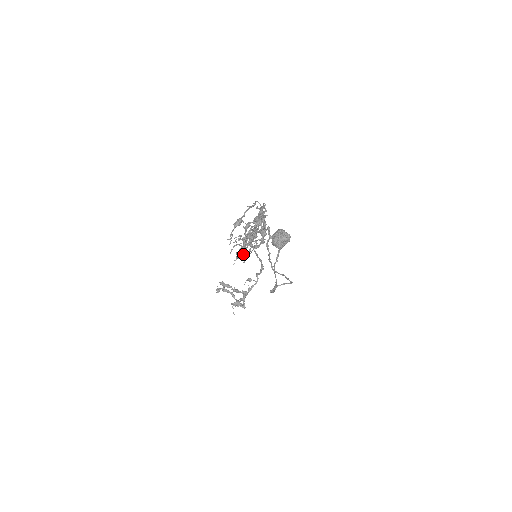
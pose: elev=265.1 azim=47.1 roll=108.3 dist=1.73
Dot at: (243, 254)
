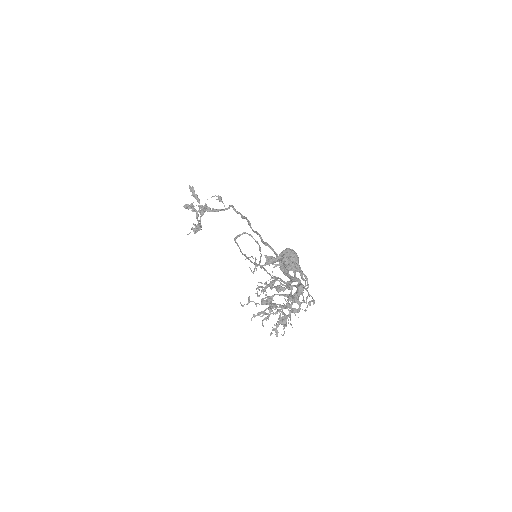
Dot at: (255, 293)
